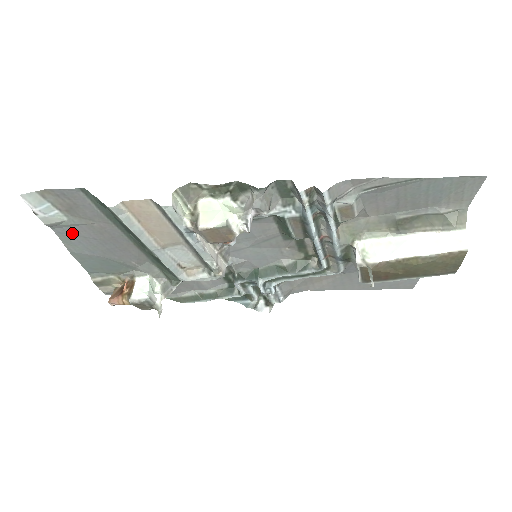
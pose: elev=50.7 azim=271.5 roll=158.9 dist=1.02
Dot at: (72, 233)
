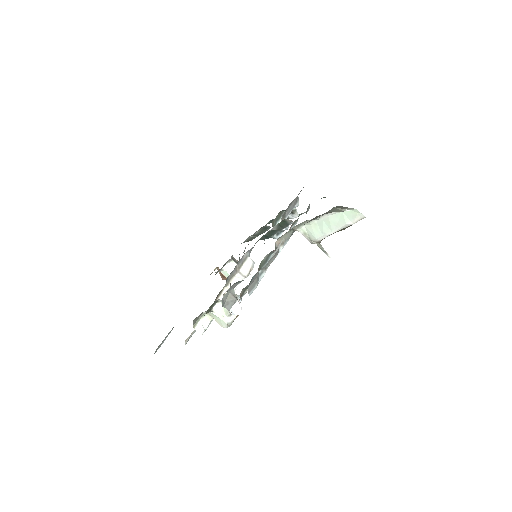
Dot at: occluded
